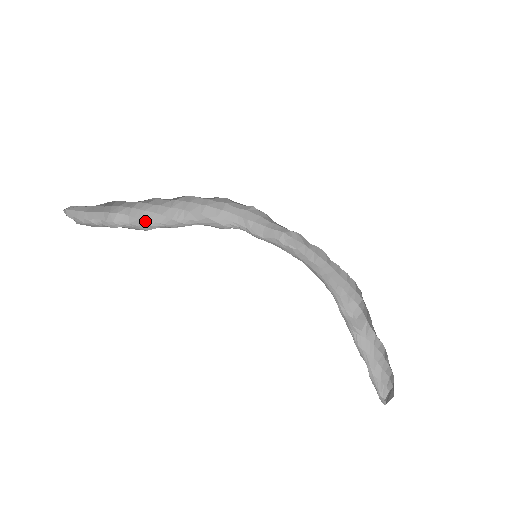
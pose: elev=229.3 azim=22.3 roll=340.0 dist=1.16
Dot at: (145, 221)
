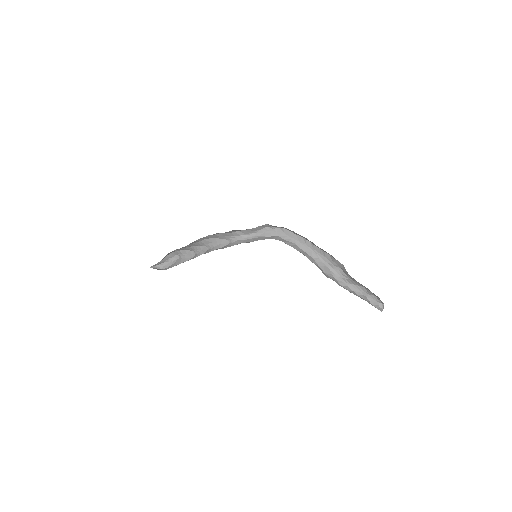
Dot at: (188, 250)
